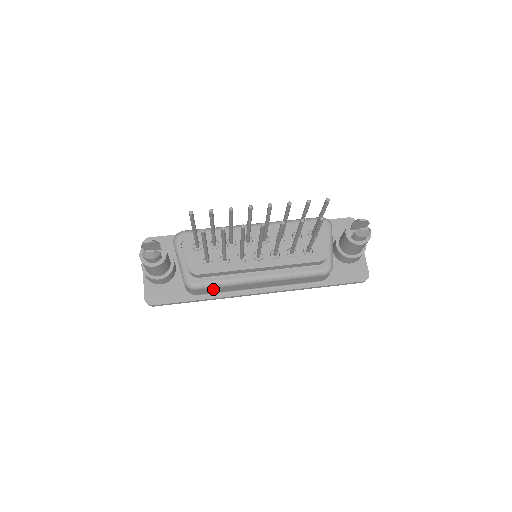
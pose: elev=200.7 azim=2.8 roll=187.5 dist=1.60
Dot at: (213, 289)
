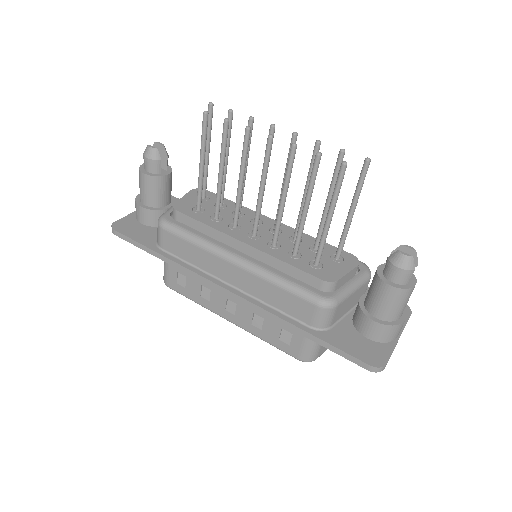
Dot at: (180, 243)
